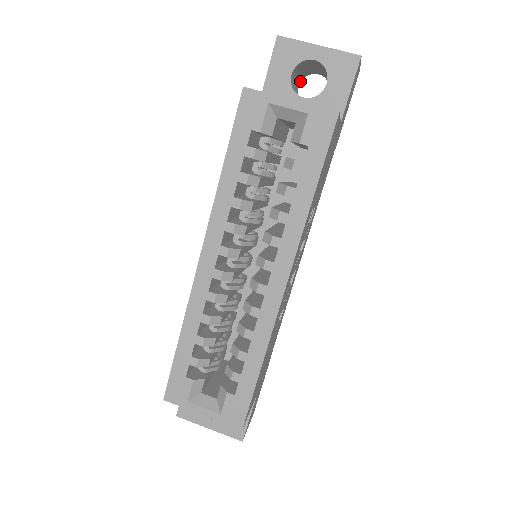
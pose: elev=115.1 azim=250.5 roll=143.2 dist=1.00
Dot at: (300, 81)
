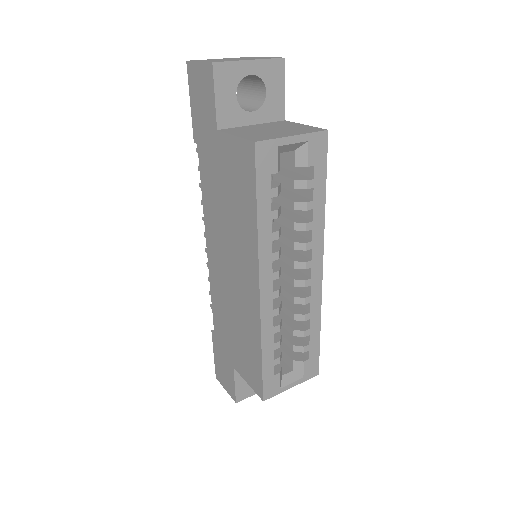
Dot at: occluded
